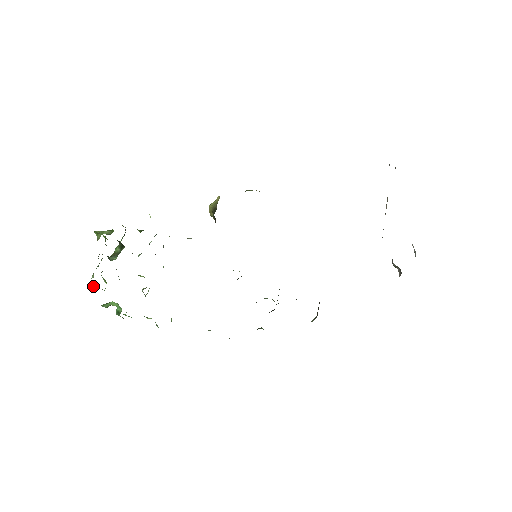
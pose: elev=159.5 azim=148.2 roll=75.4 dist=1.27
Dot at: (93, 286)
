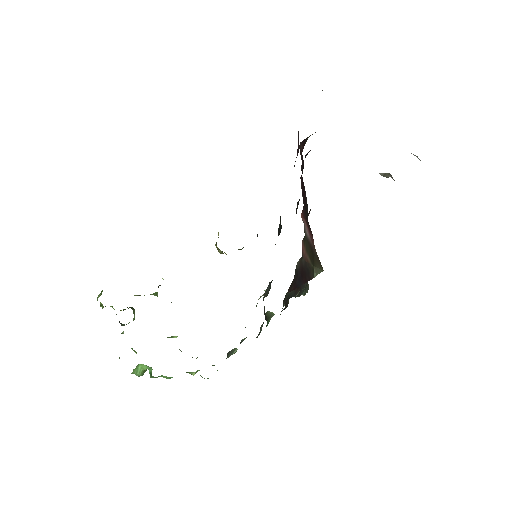
Dot at: (119, 358)
